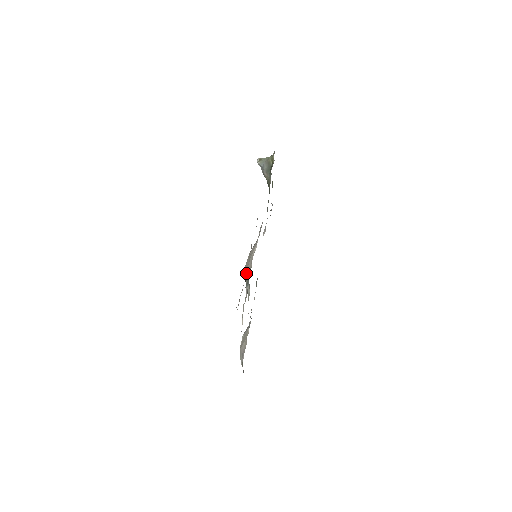
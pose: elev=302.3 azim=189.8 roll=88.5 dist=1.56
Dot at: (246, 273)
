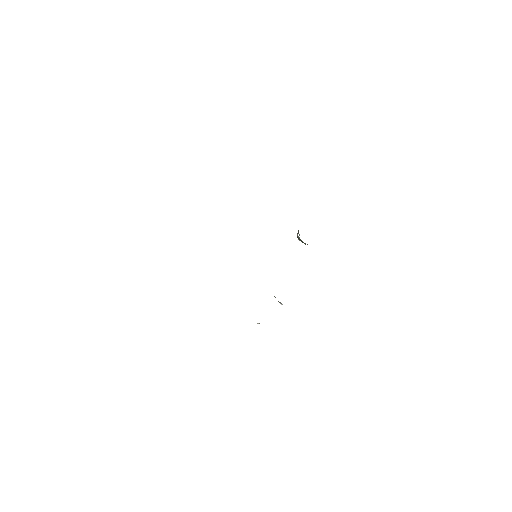
Dot at: occluded
